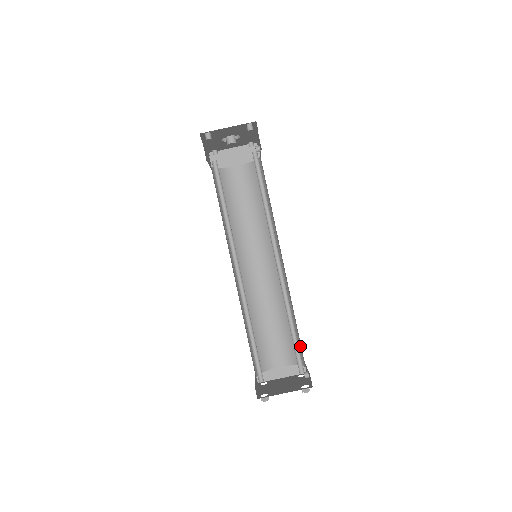
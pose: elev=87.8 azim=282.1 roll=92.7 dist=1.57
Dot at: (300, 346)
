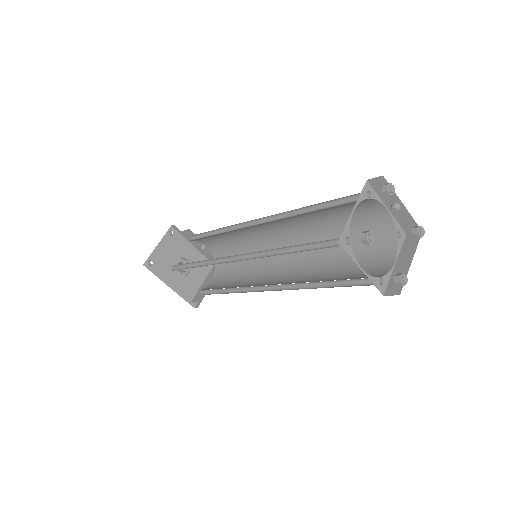
Dot at: (364, 221)
